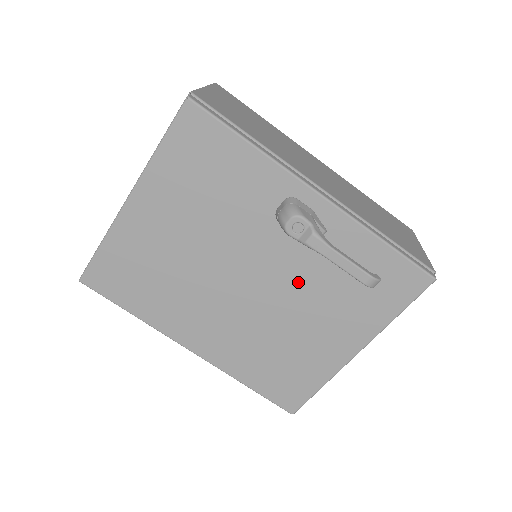
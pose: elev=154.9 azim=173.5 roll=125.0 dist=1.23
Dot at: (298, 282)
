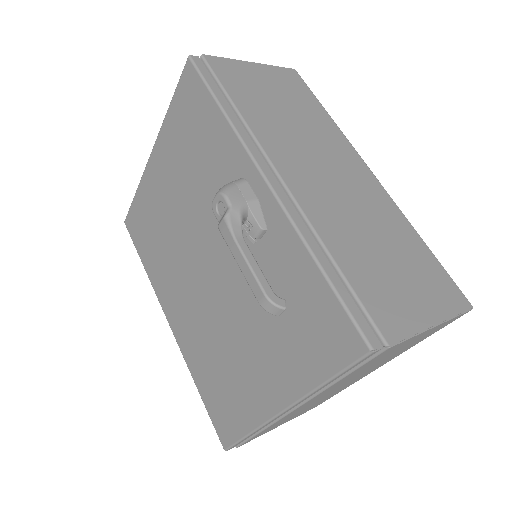
Dot at: (241, 285)
